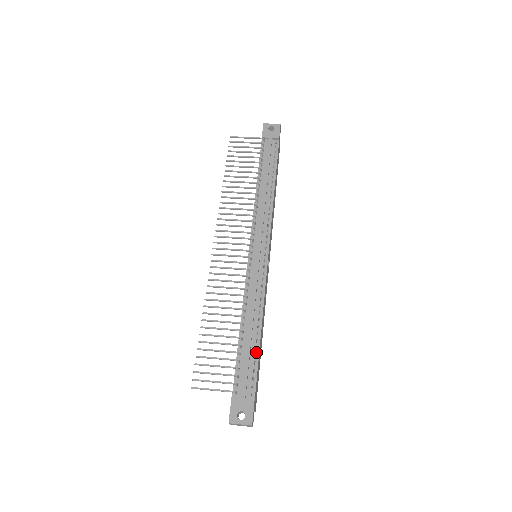
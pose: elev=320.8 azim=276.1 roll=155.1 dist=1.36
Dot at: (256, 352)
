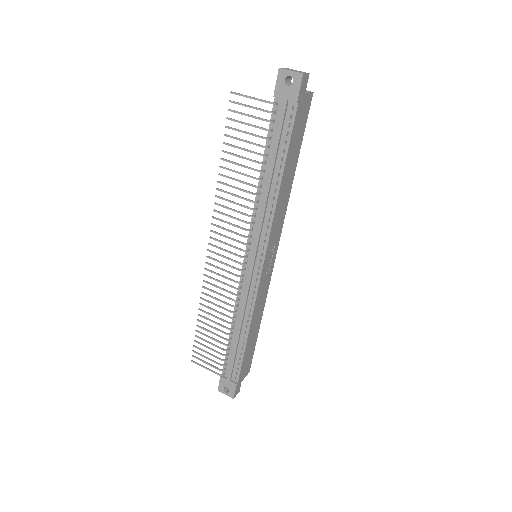
Dot at: (242, 351)
